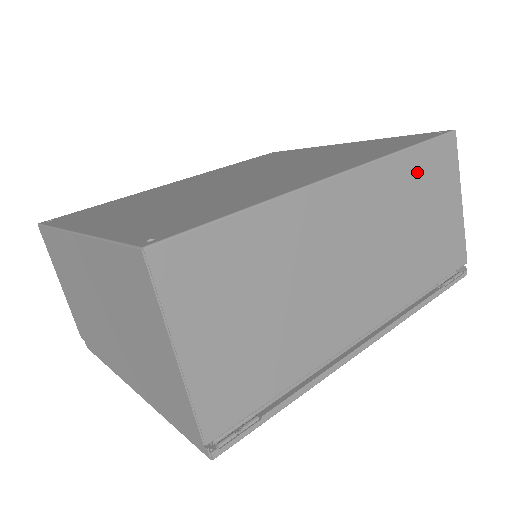
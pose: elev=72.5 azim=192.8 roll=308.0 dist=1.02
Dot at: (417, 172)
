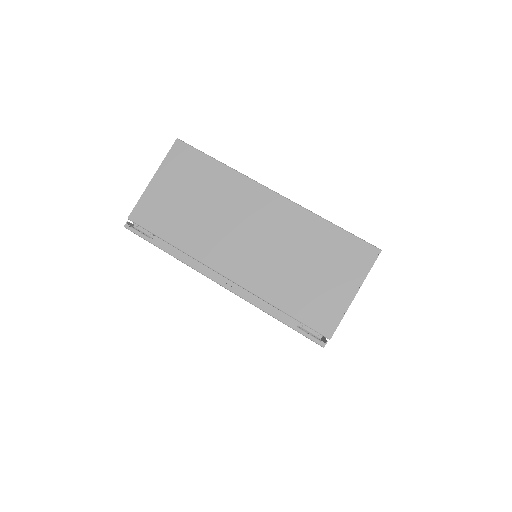
Dot at: (327, 240)
